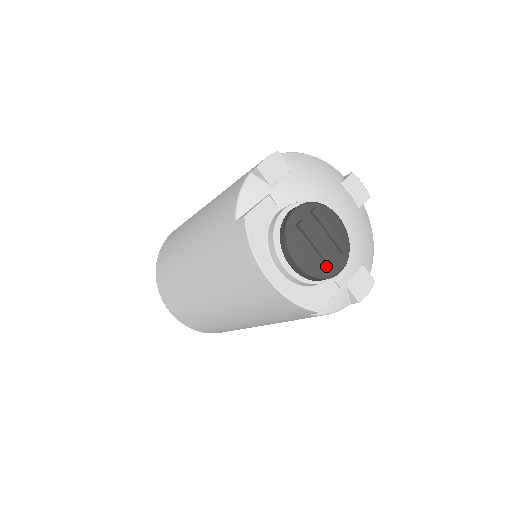
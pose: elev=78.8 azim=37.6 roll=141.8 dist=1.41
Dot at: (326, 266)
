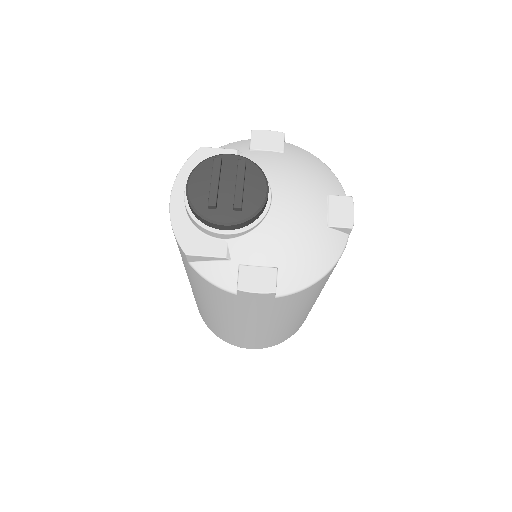
Dot at: (208, 206)
